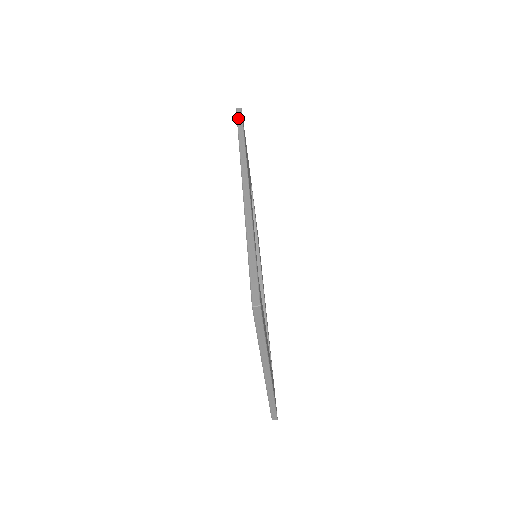
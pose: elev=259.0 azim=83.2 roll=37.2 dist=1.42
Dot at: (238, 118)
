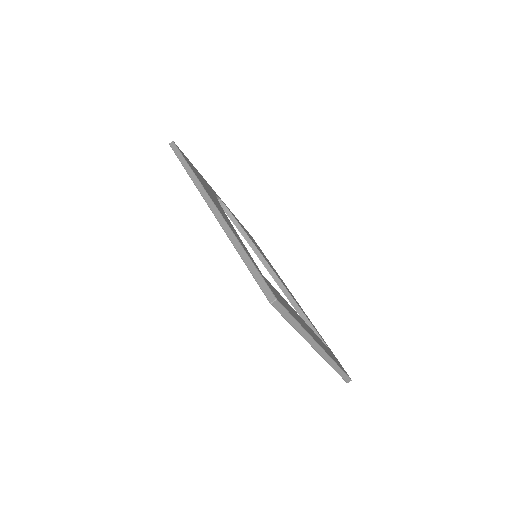
Dot at: (175, 151)
